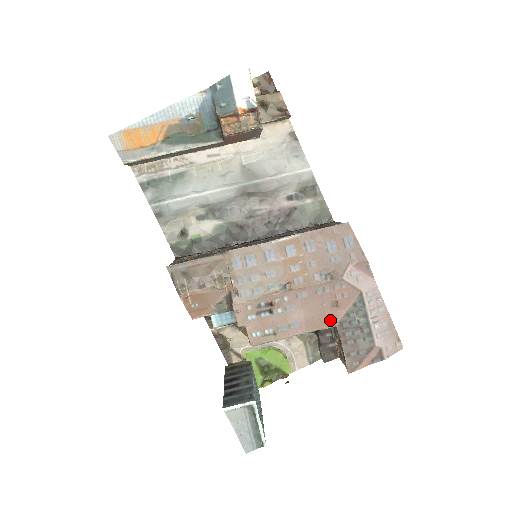
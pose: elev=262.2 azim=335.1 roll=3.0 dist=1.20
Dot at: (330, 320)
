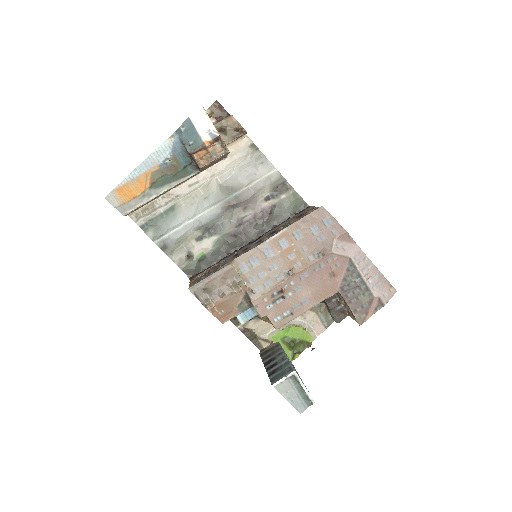
Dot at: (332, 288)
